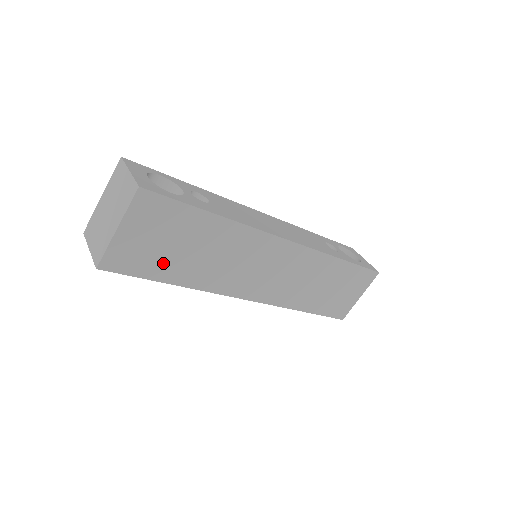
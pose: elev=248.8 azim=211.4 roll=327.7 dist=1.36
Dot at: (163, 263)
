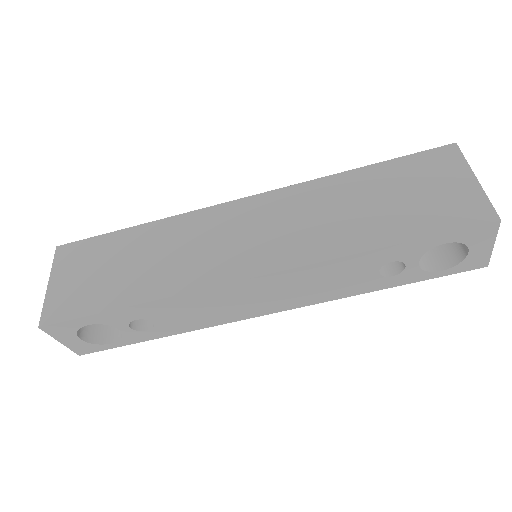
Dot at: (105, 291)
